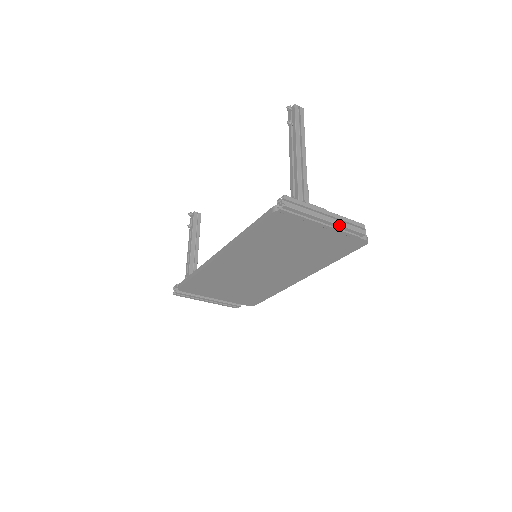
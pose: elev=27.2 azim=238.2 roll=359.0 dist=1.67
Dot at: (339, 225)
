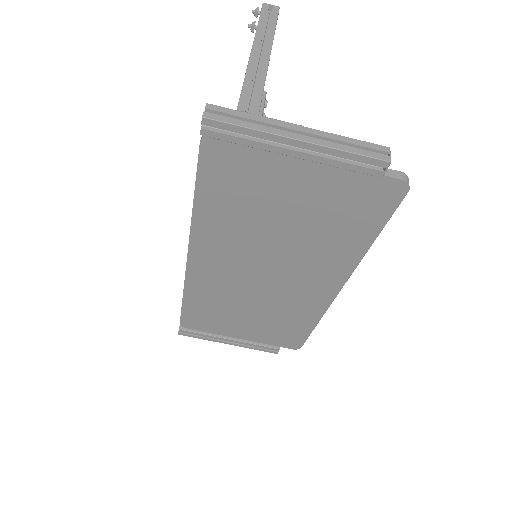
Dot at: (325, 147)
